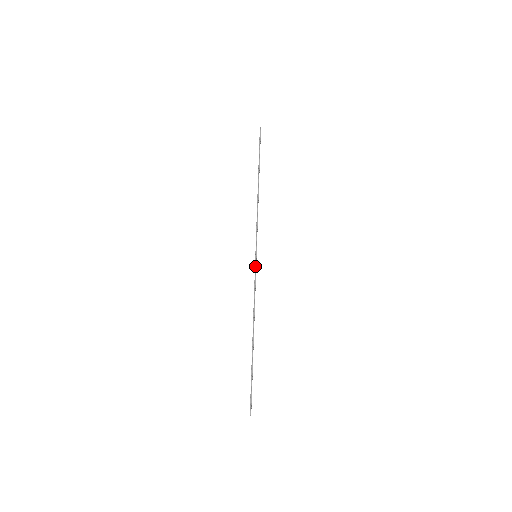
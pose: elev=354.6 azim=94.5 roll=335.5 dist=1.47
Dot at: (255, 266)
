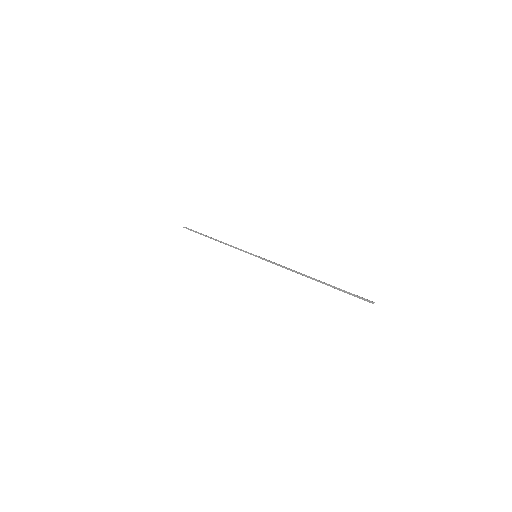
Dot at: (262, 258)
